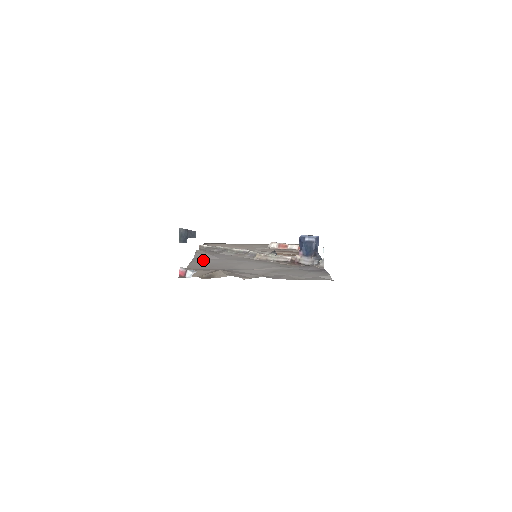
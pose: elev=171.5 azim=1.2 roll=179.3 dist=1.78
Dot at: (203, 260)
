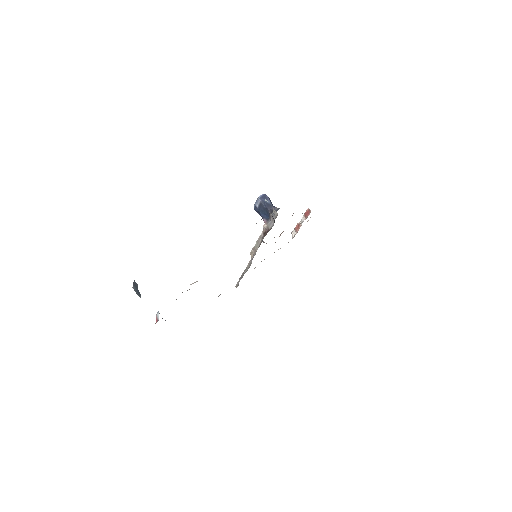
Dot at: occluded
